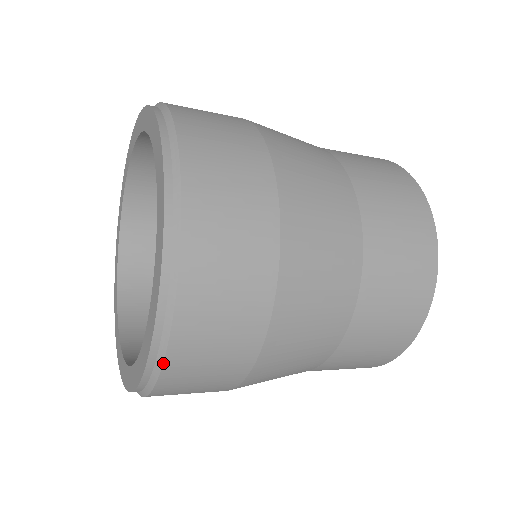
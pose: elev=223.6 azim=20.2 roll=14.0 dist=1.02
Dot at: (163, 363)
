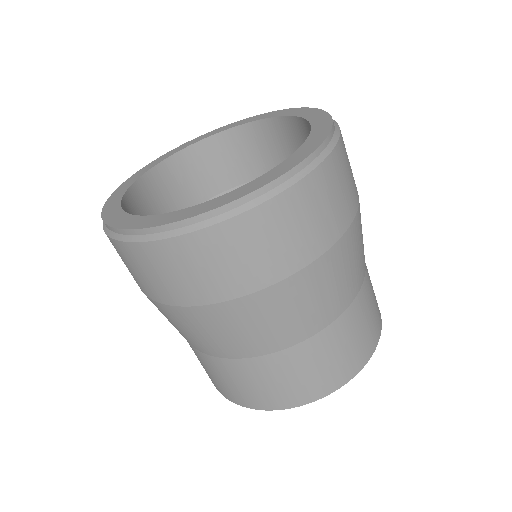
Dot at: (179, 235)
